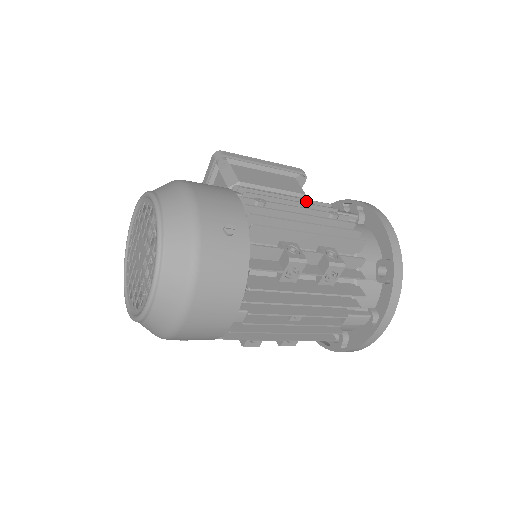
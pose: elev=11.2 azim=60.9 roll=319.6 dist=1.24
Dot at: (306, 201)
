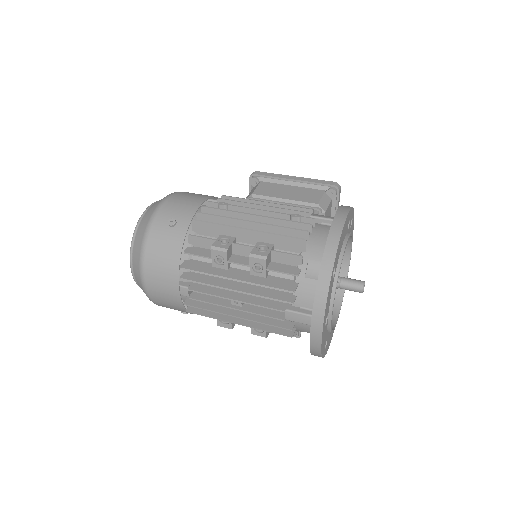
Dot at: (285, 206)
